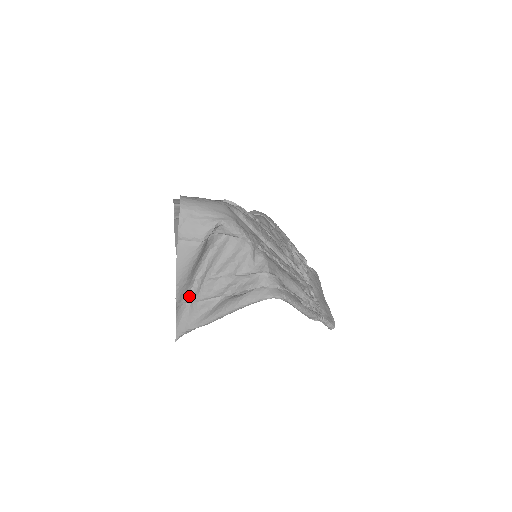
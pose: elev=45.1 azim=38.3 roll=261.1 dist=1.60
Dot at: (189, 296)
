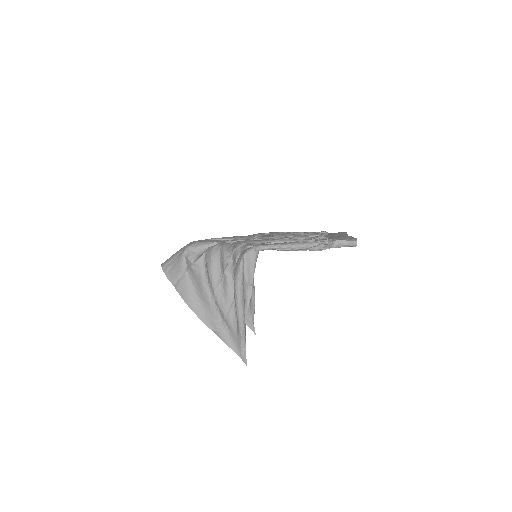
Dot at: (220, 320)
